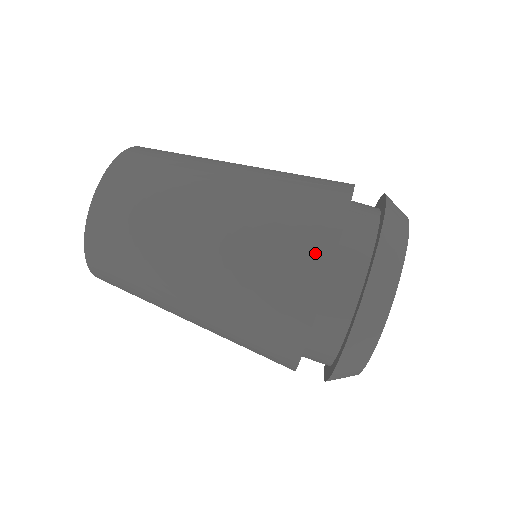
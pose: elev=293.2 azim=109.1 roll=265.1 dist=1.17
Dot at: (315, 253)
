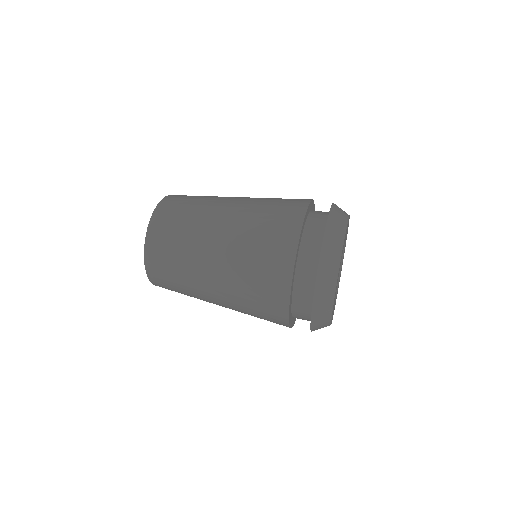
Dot at: (282, 270)
